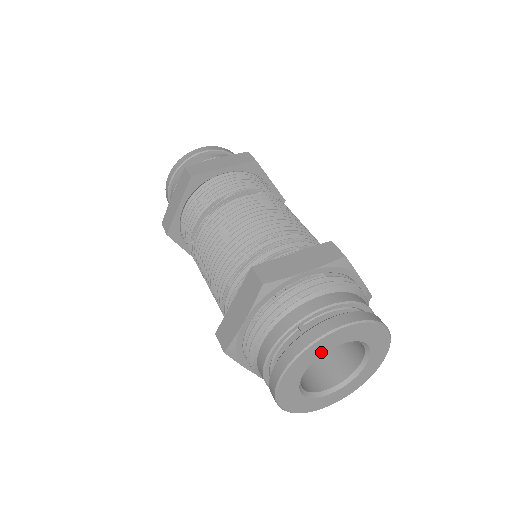
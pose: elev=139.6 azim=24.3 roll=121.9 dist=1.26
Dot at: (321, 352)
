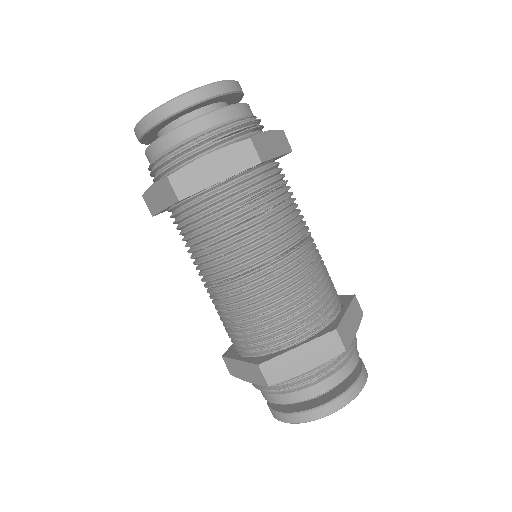
Dot at: occluded
